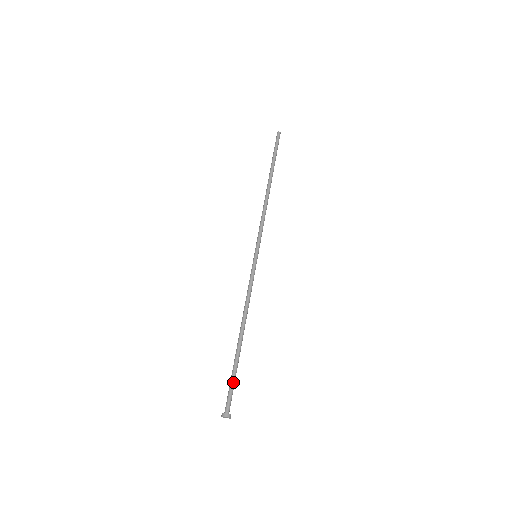
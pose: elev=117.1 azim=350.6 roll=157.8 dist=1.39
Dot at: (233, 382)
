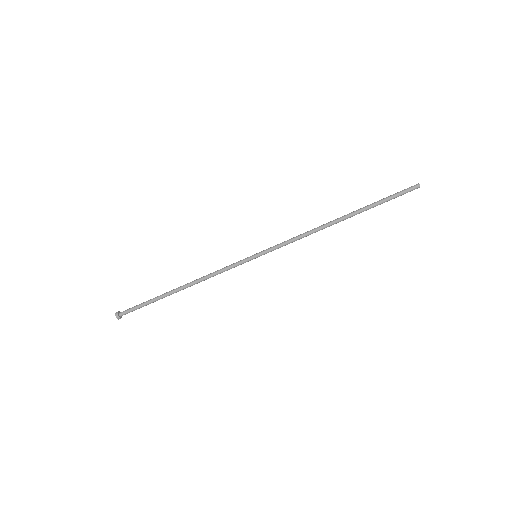
Dot at: occluded
